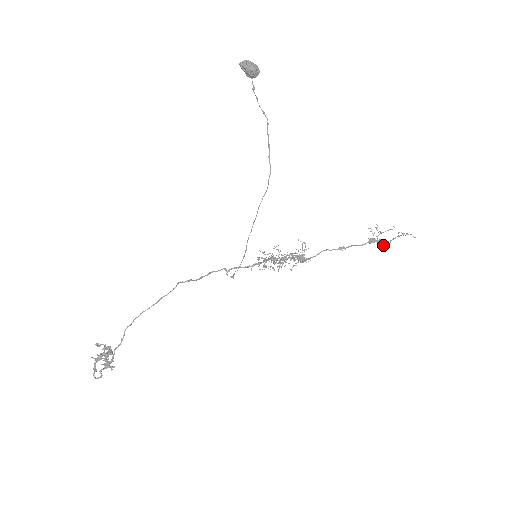
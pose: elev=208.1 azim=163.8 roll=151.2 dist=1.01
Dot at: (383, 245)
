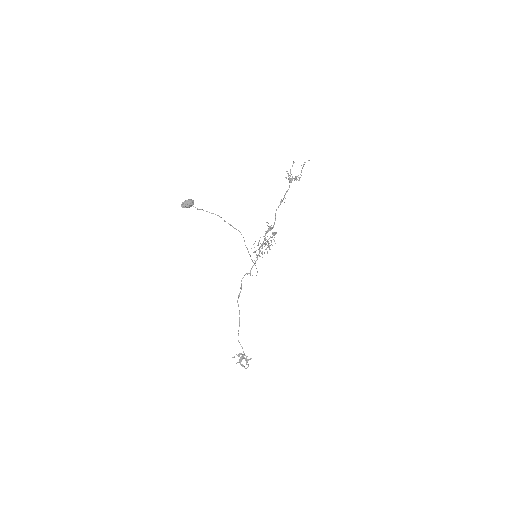
Dot at: (299, 180)
